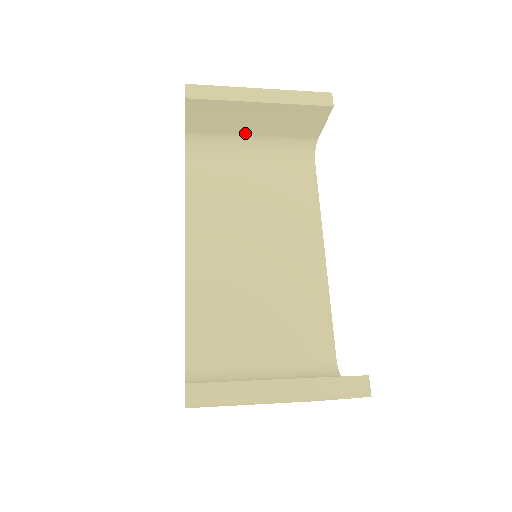
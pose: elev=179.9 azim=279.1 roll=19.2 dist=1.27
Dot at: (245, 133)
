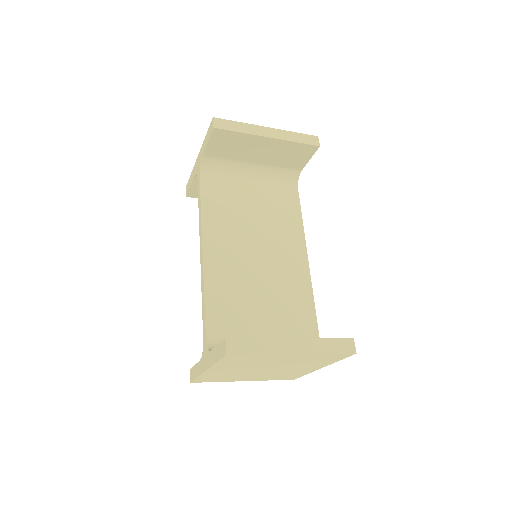
Dot at: (249, 160)
